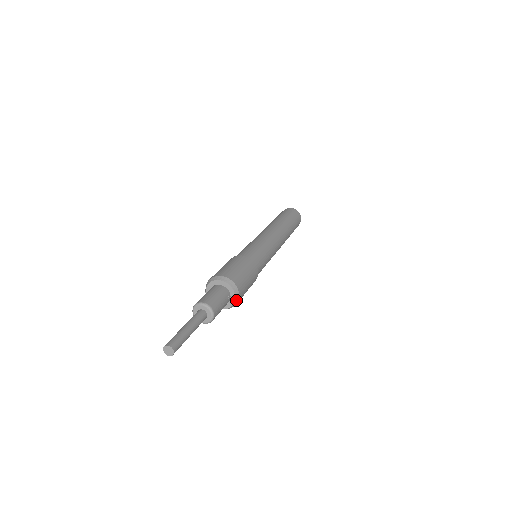
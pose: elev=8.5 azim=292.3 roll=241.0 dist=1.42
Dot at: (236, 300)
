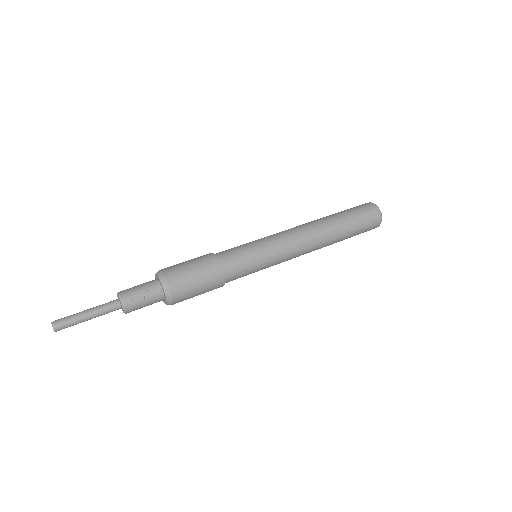
Dot at: (168, 296)
